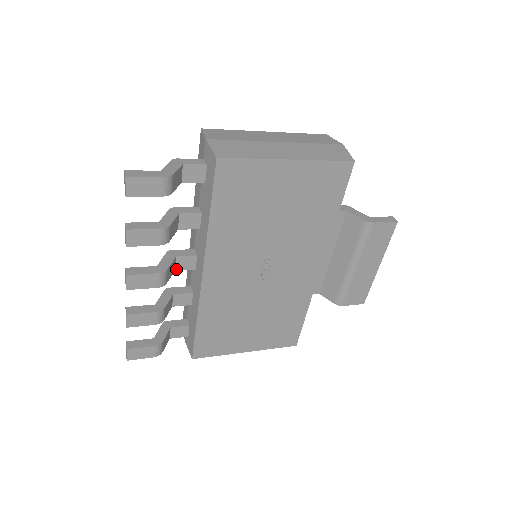
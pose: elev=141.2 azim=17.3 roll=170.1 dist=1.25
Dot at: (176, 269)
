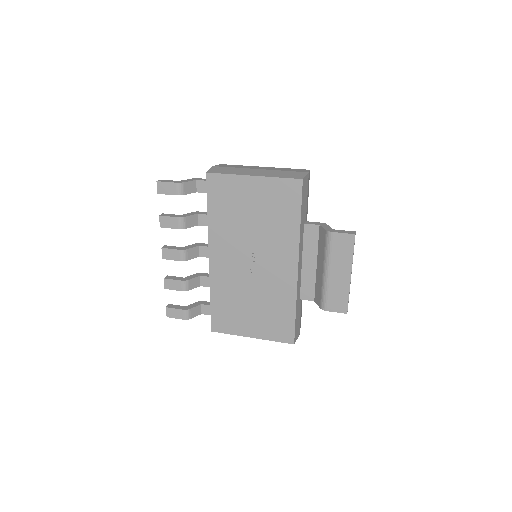
Dot at: (200, 256)
